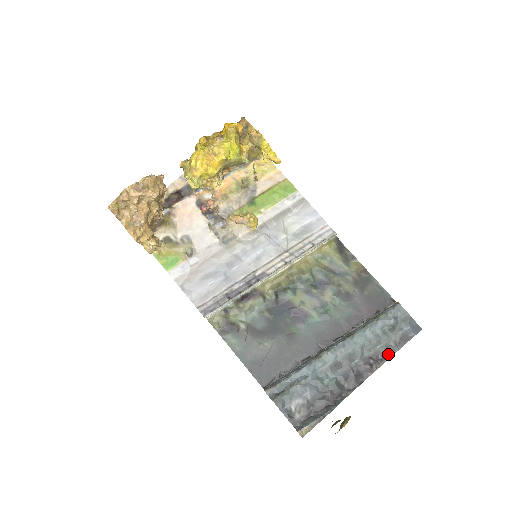
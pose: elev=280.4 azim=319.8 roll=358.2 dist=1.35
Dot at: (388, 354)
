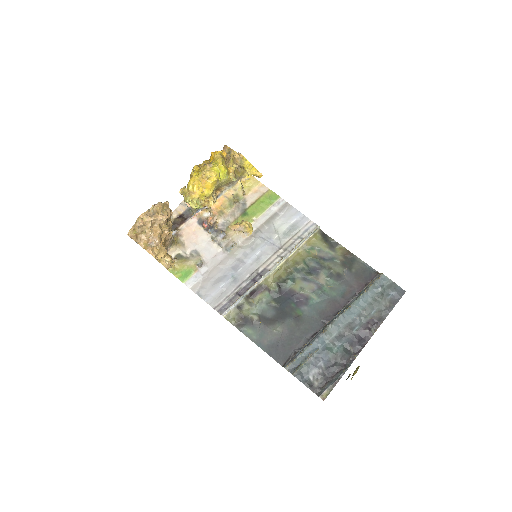
Dot at: (382, 317)
